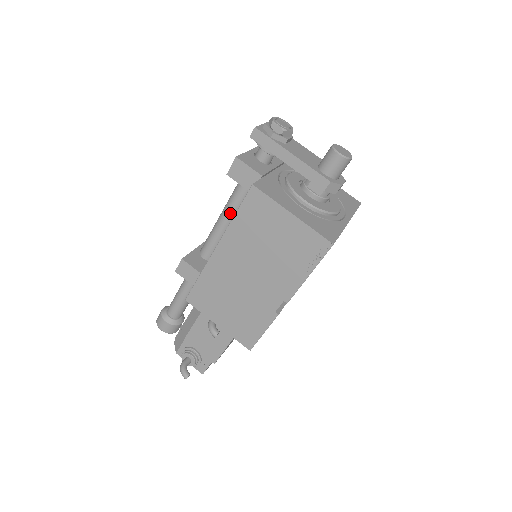
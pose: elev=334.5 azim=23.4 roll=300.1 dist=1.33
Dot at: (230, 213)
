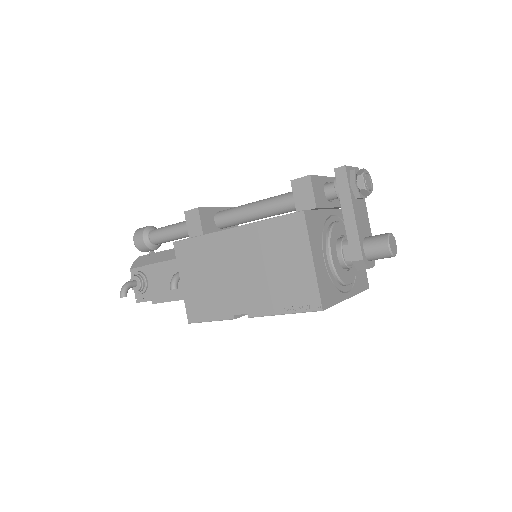
Dot at: (266, 208)
